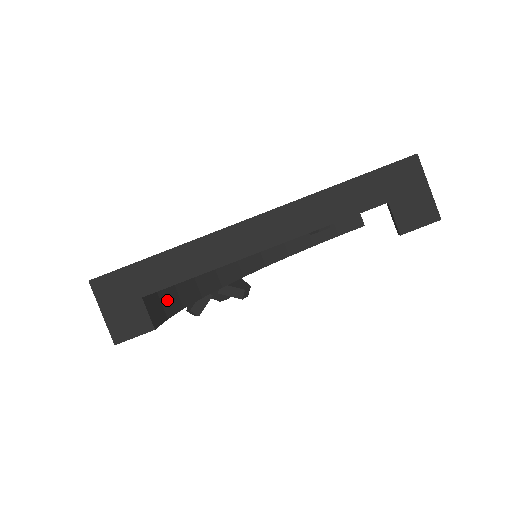
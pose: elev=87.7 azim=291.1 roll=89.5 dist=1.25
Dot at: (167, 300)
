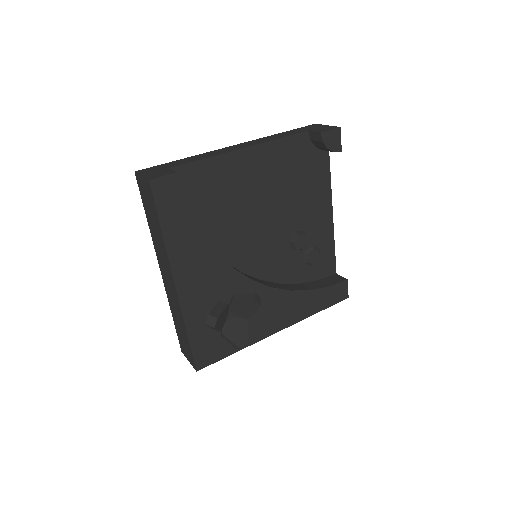
Dot at: occluded
